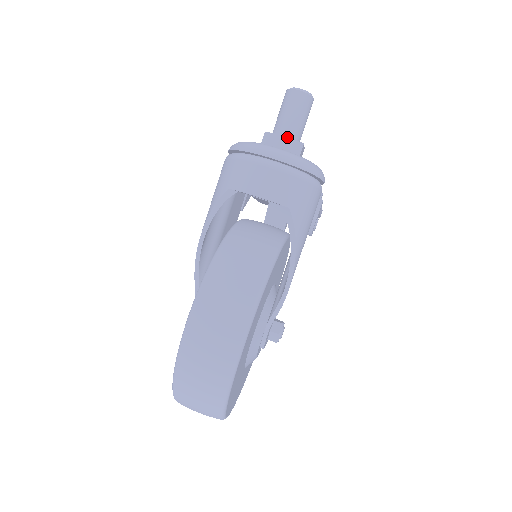
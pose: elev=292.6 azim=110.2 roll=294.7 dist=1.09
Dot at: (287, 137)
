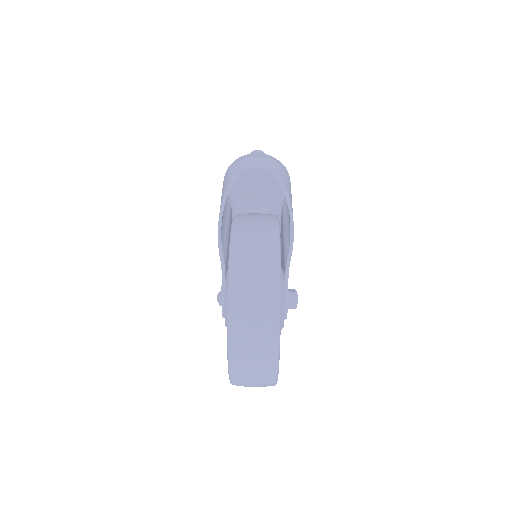
Dot at: occluded
